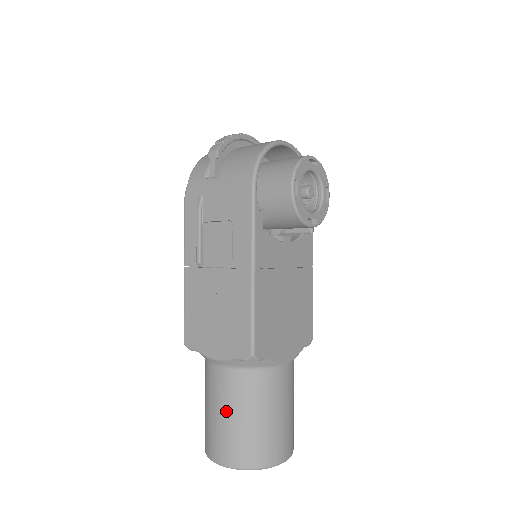
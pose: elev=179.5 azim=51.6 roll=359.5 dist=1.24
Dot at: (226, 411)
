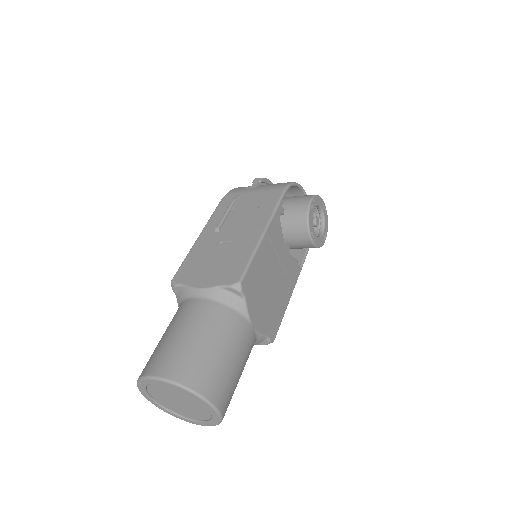
Dot at: (188, 331)
